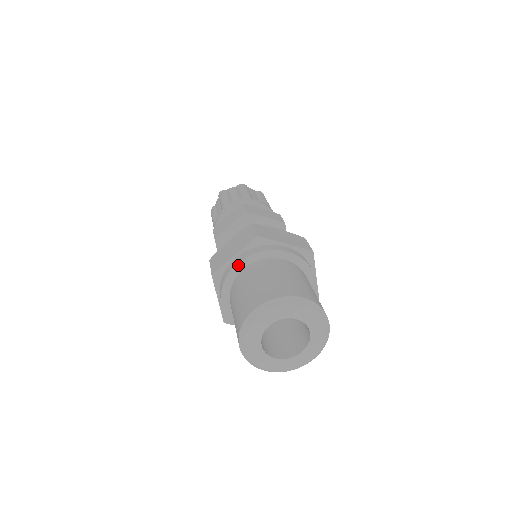
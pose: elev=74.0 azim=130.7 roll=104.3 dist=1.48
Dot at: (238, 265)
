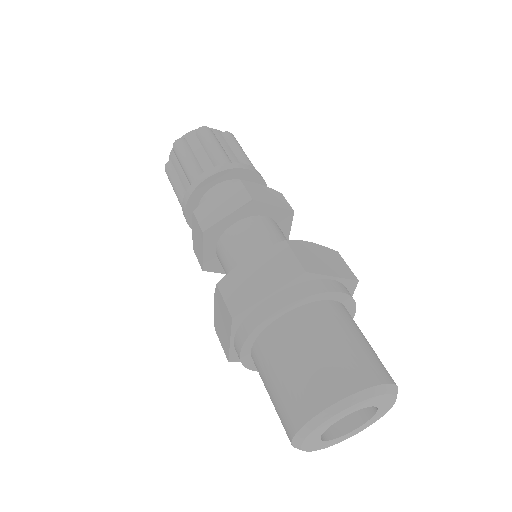
Dot at: (242, 354)
